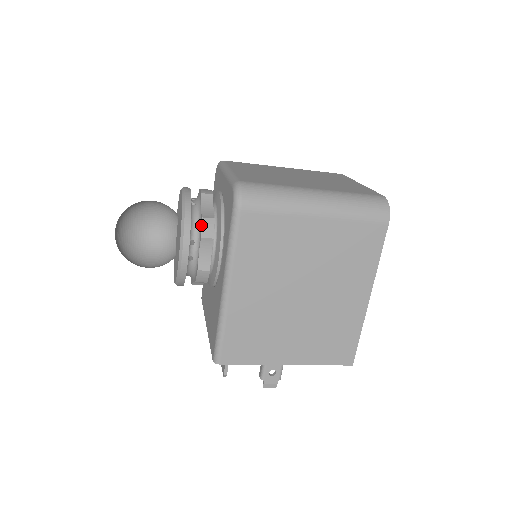
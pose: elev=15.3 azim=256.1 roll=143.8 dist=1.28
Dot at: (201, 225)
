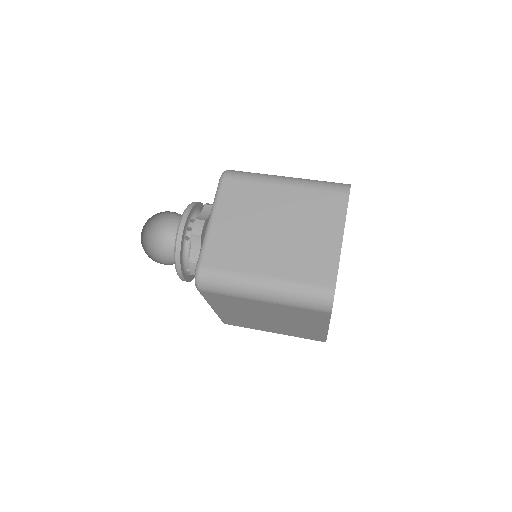
Dot at: (189, 267)
